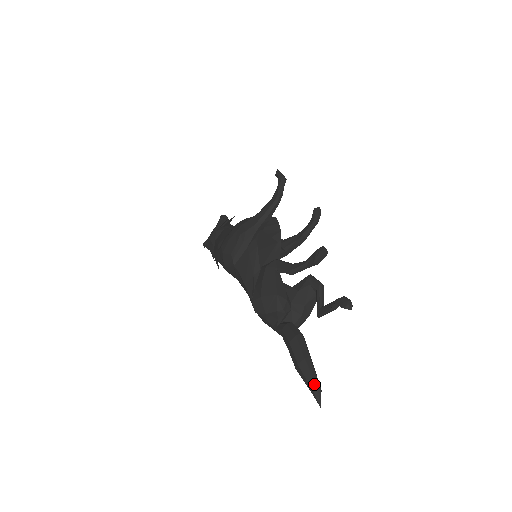
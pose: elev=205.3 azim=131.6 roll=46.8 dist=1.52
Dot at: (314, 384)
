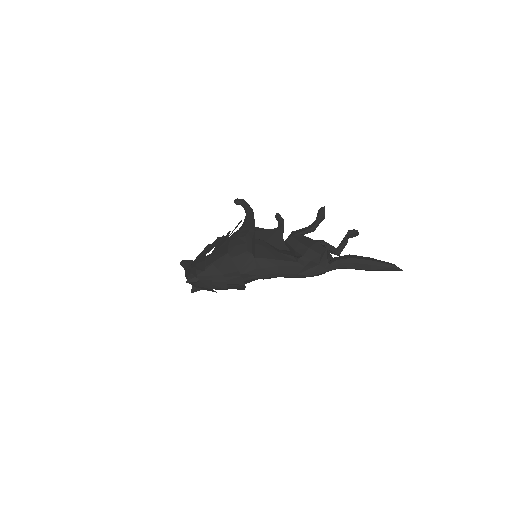
Dot at: (389, 263)
